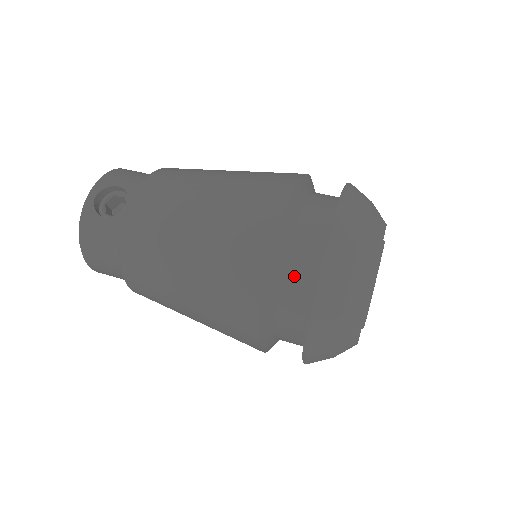
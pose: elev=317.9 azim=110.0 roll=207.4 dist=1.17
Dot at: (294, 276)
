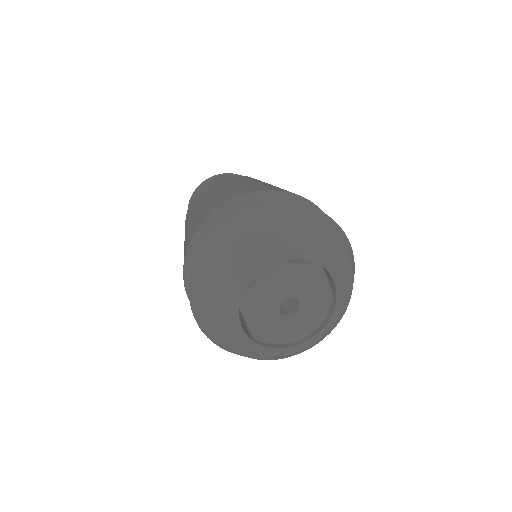
Dot at: occluded
